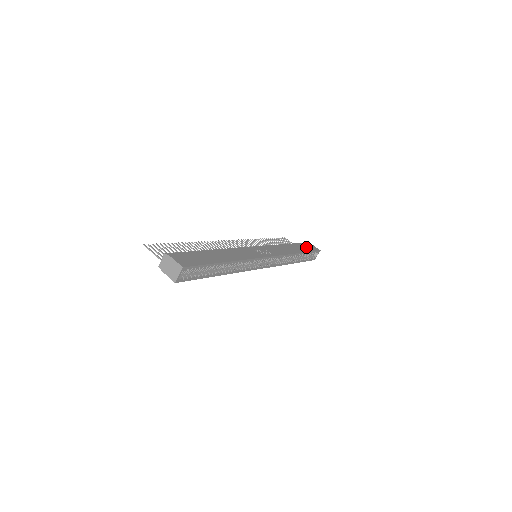
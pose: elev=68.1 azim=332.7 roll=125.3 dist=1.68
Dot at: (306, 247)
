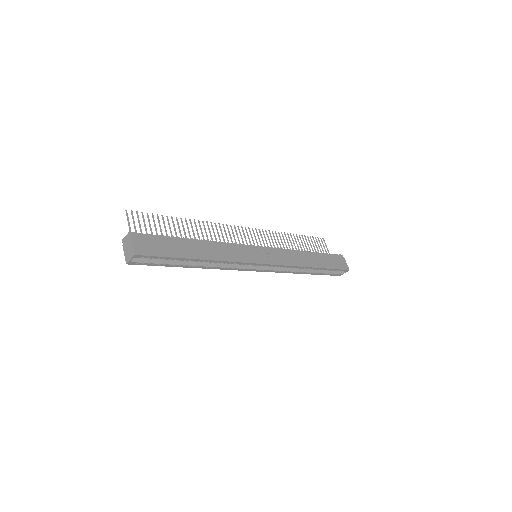
Dot at: (332, 261)
